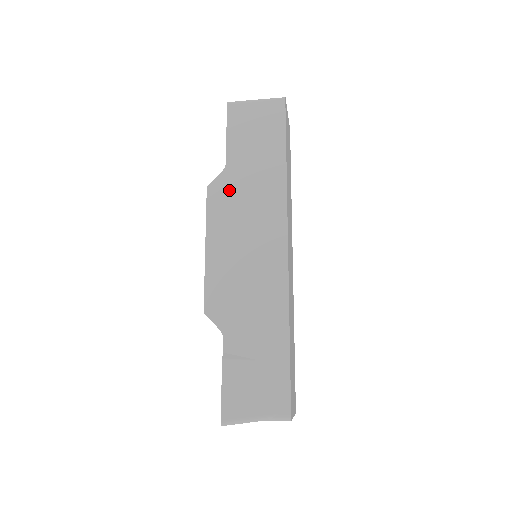
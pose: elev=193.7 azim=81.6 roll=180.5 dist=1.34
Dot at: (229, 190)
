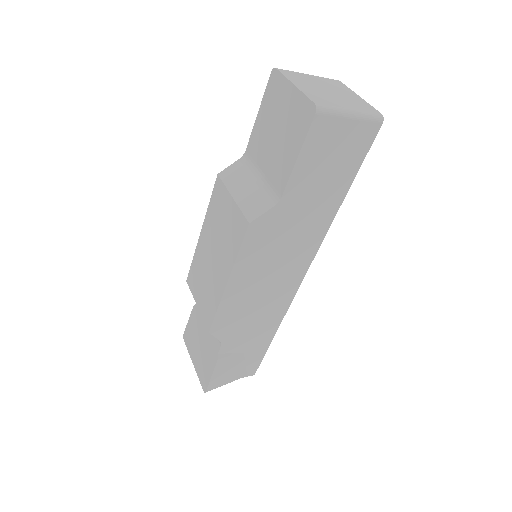
Dot at: (273, 229)
